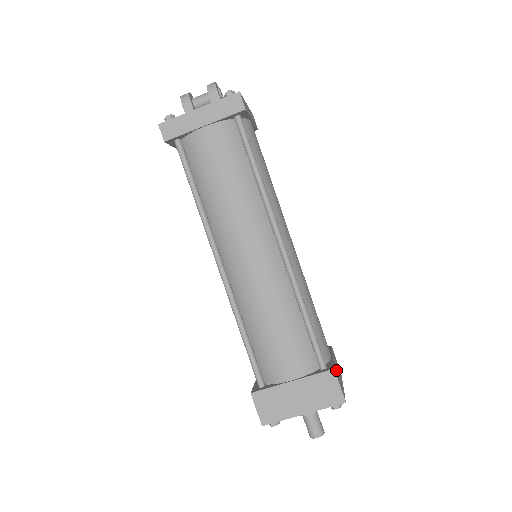
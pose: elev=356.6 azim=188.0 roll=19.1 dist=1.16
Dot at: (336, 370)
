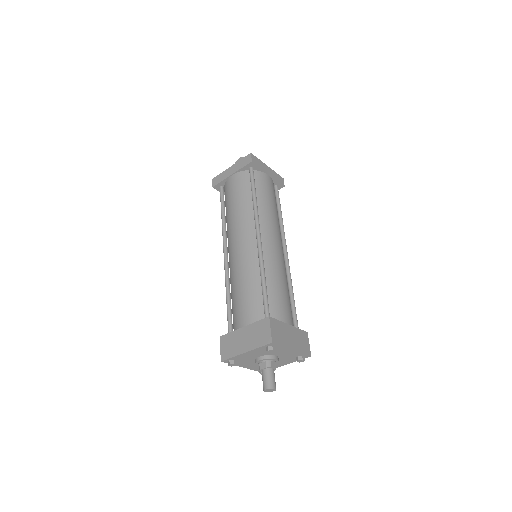
Dot at: occluded
